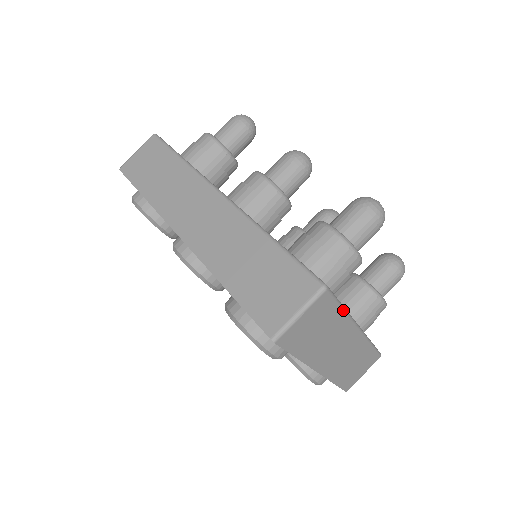
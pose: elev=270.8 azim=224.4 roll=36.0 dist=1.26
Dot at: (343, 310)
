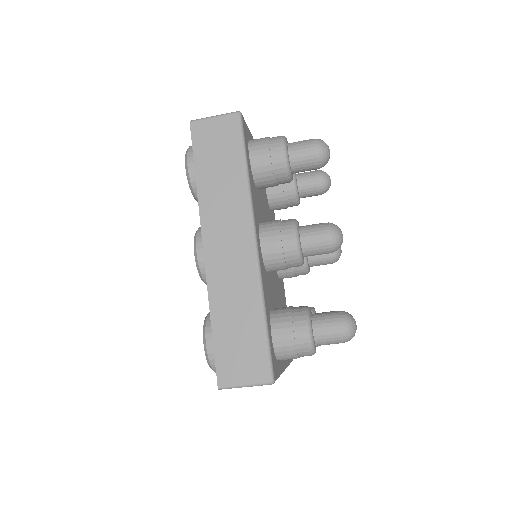
Dot at: occluded
